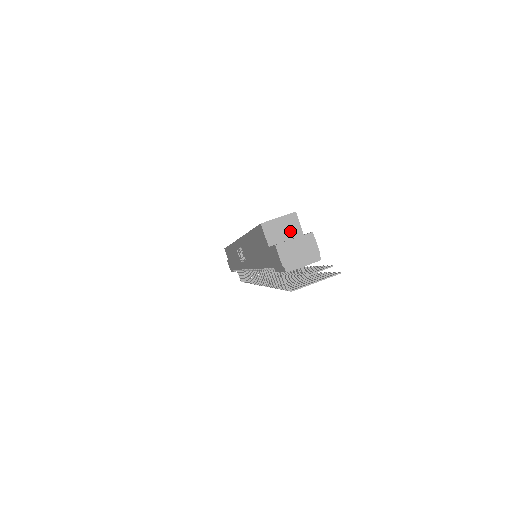
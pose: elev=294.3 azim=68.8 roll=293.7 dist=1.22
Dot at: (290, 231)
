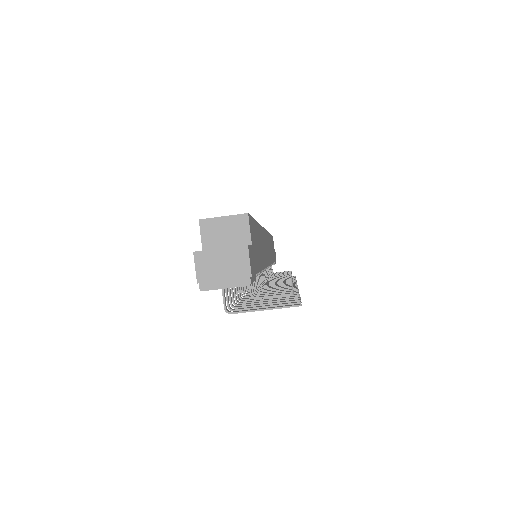
Dot at: (235, 237)
